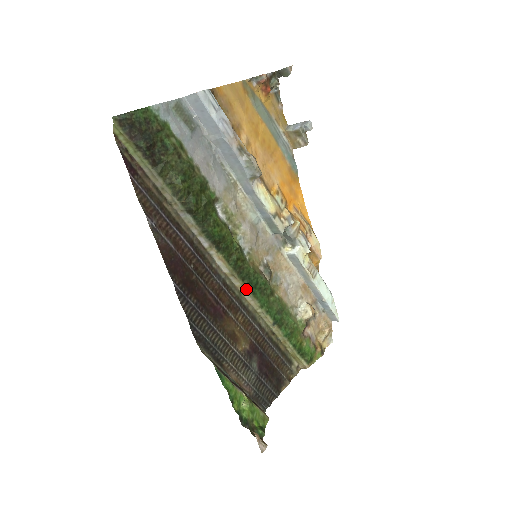
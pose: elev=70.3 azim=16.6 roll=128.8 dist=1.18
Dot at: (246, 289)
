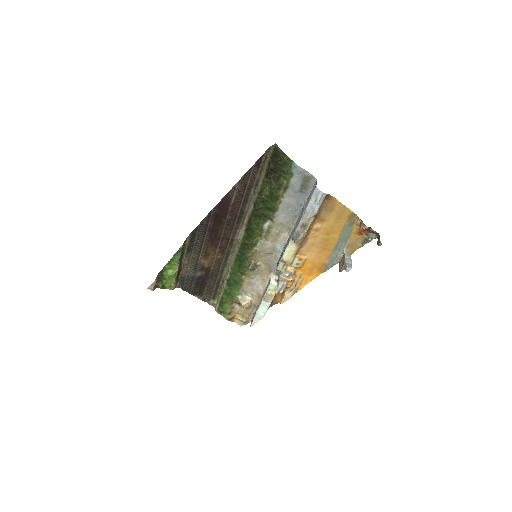
Dot at: (236, 255)
